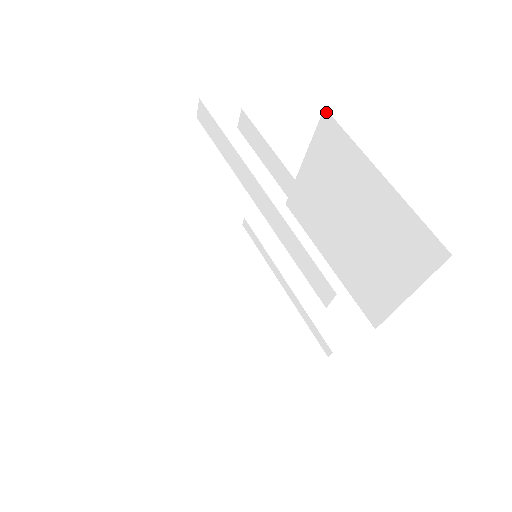
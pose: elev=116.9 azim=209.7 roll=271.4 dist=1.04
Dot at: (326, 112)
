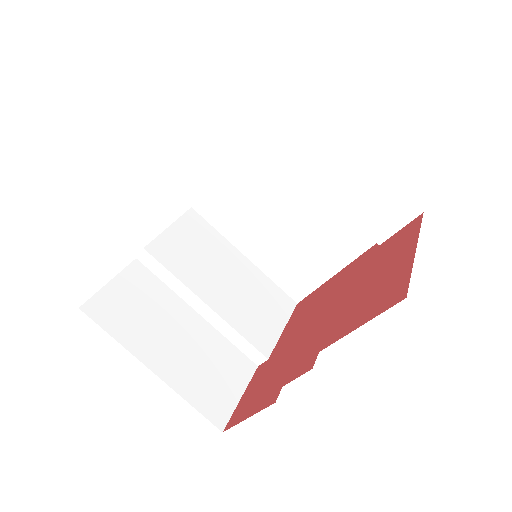
Dot at: occluded
